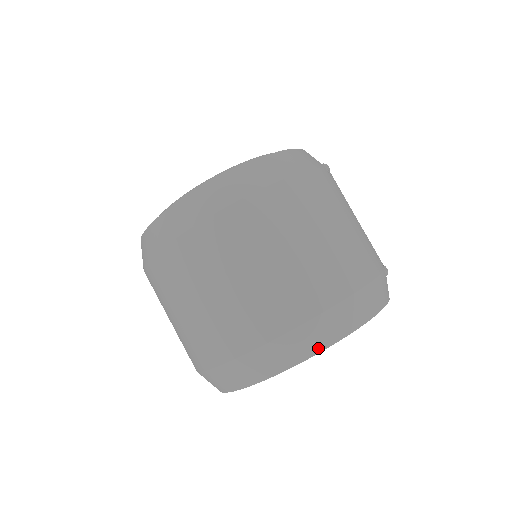
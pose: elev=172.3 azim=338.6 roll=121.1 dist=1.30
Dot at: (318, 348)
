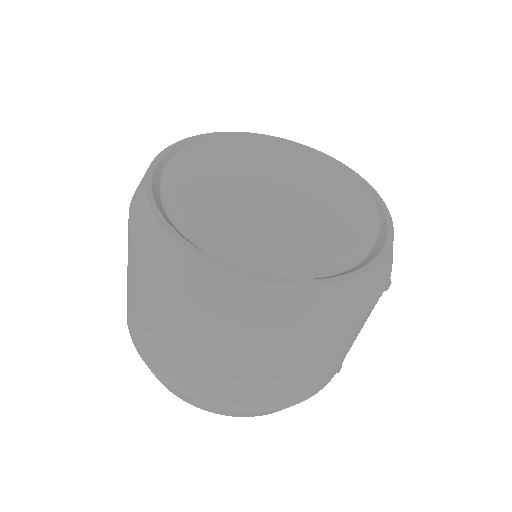
Dot at: (227, 415)
